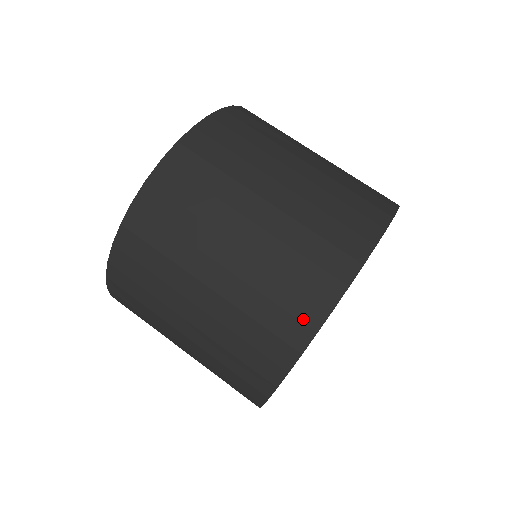
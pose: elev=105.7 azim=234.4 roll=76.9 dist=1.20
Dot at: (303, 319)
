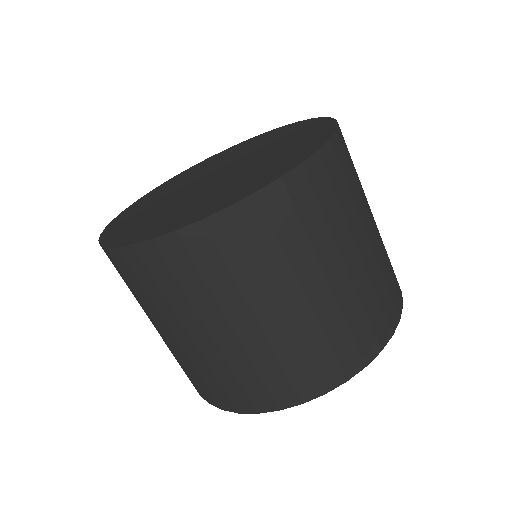
Dot at: (362, 352)
